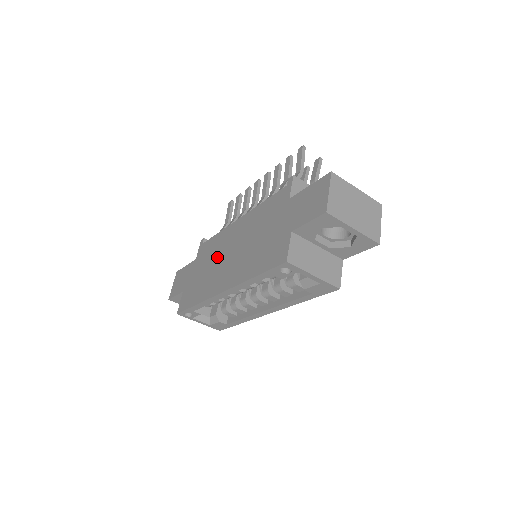
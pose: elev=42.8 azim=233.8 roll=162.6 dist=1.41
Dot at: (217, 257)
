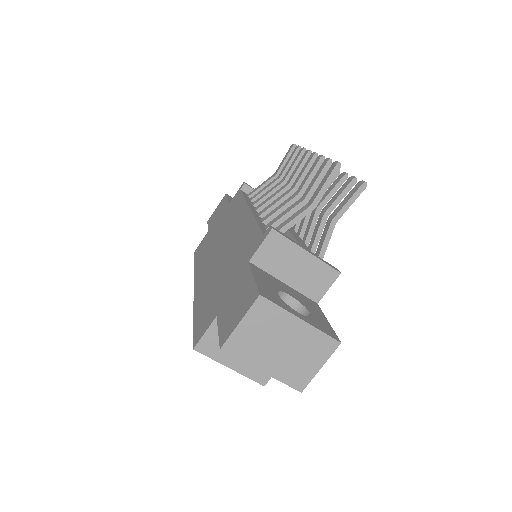
Dot at: (222, 233)
